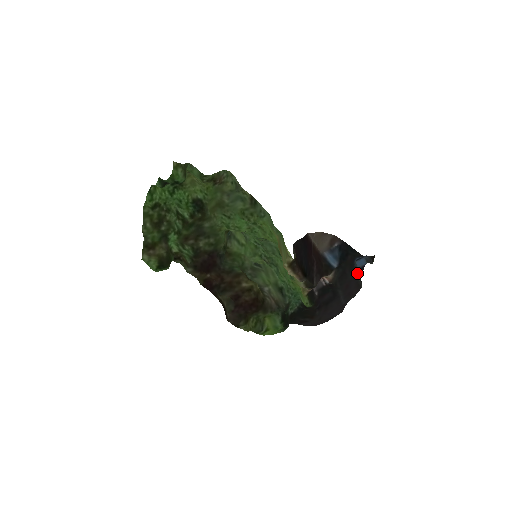
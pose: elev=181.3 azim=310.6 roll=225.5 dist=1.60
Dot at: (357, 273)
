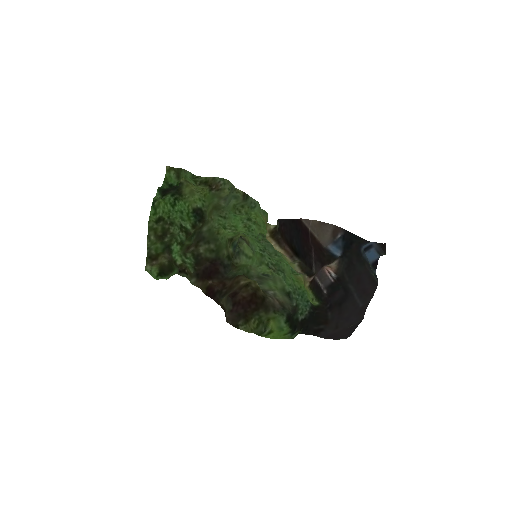
Dot at: (368, 265)
